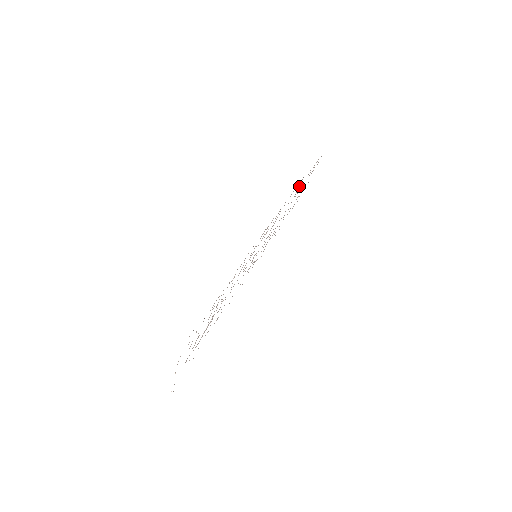
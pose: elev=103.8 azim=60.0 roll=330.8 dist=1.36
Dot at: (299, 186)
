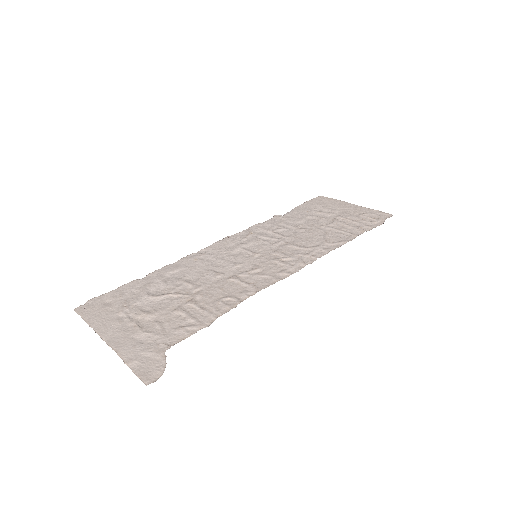
Dot at: (345, 232)
